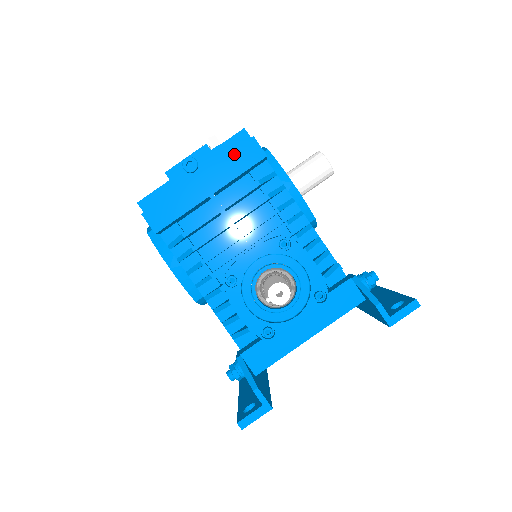
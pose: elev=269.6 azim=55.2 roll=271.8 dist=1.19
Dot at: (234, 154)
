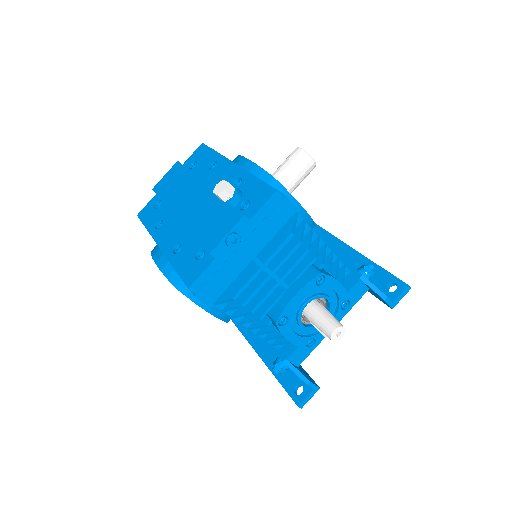
Dot at: (270, 217)
